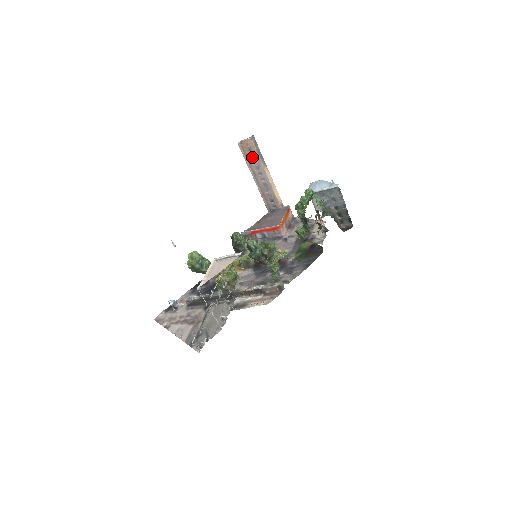
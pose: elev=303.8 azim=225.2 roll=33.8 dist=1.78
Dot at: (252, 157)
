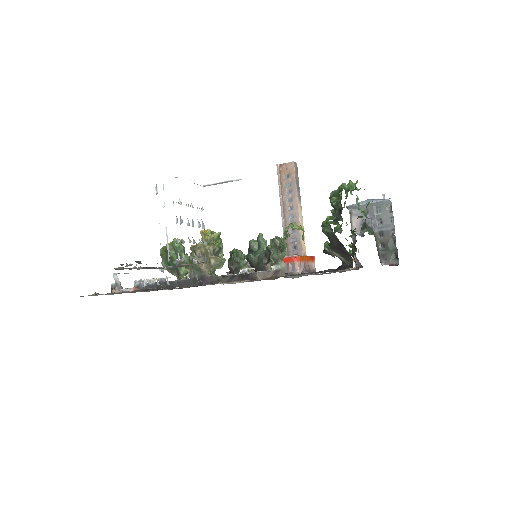
Dot at: (288, 186)
